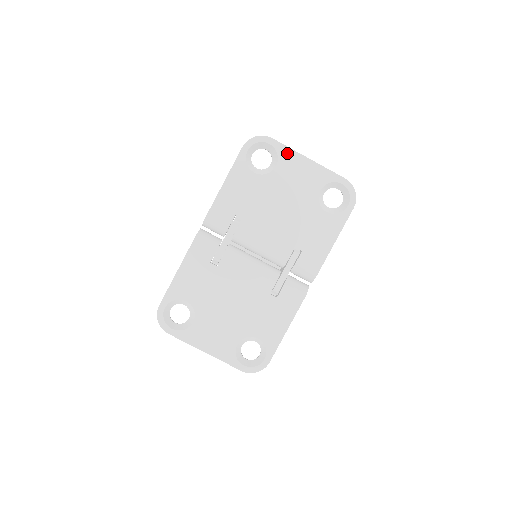
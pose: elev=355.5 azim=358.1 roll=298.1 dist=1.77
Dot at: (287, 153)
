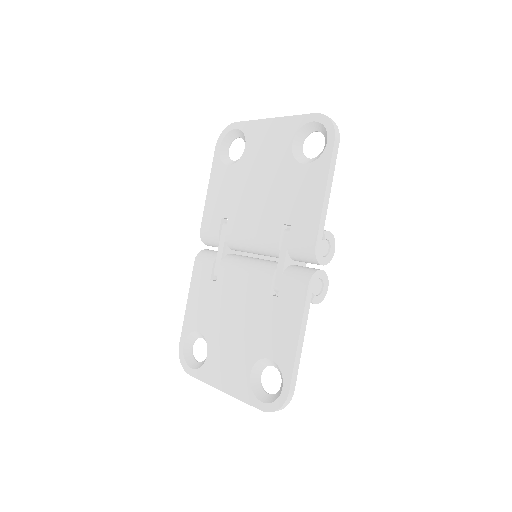
Dot at: (252, 127)
